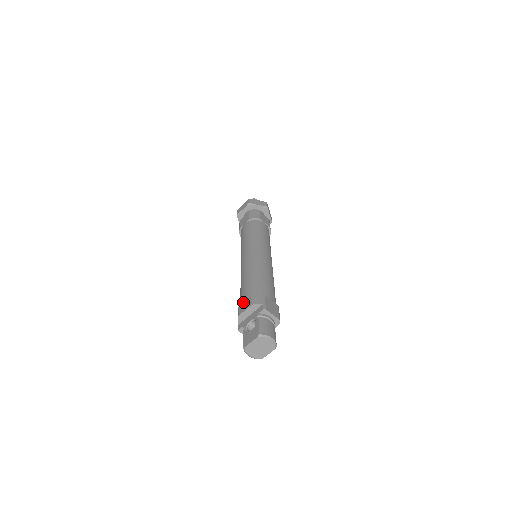
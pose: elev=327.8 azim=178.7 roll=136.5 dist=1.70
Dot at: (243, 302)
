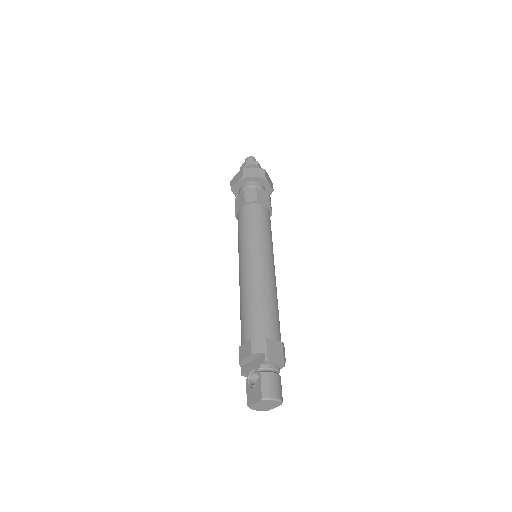
Dot at: (243, 344)
